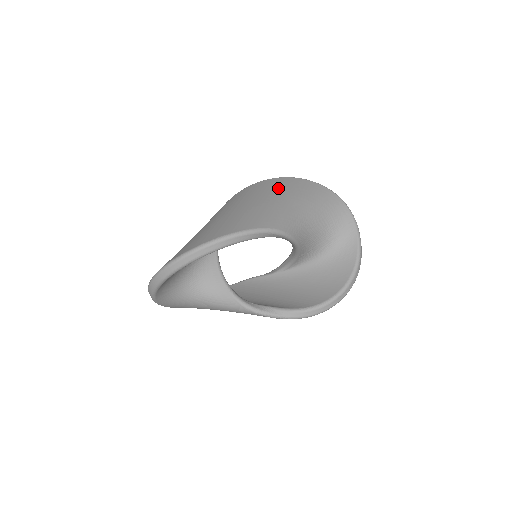
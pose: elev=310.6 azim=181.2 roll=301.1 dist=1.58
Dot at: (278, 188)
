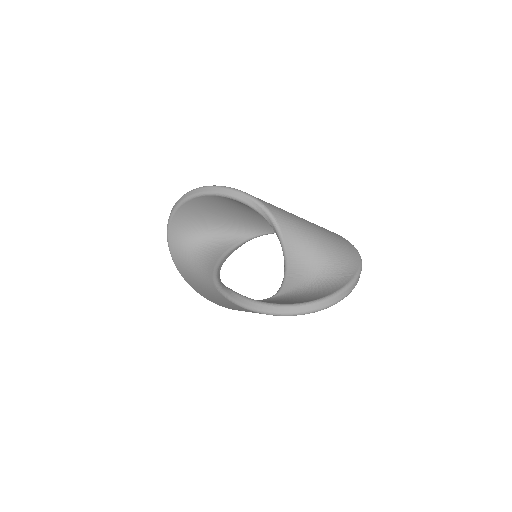
Dot at: occluded
